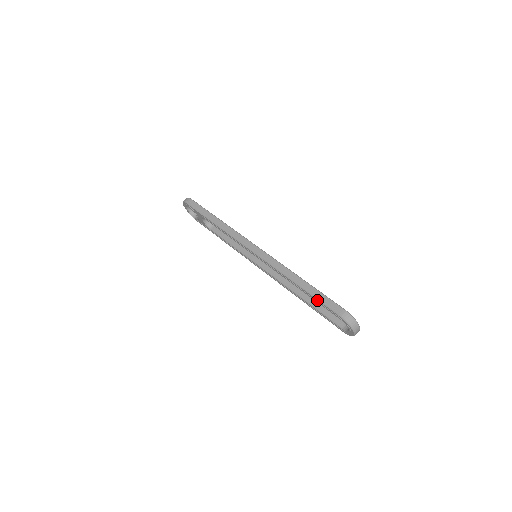
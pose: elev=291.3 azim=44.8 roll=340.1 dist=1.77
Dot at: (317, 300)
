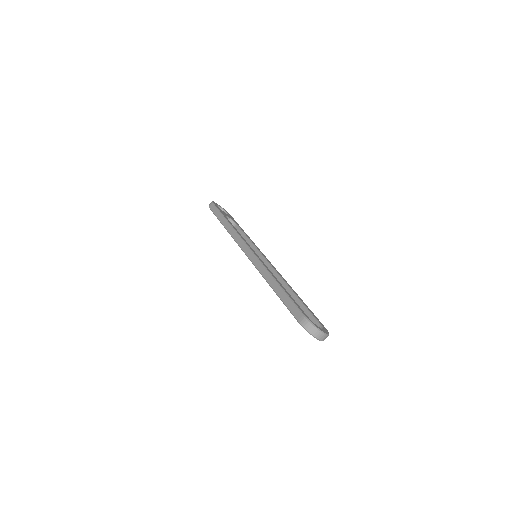
Dot at: (284, 304)
